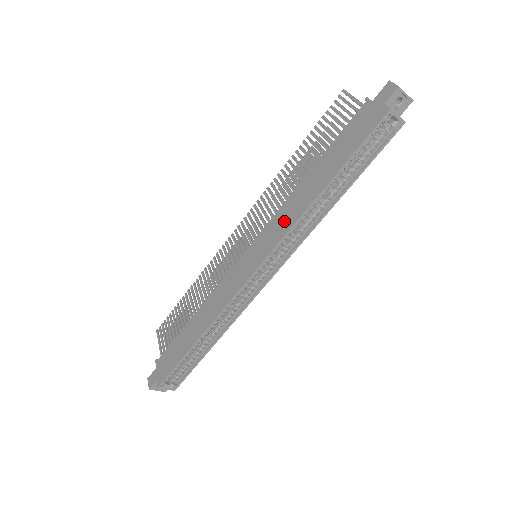
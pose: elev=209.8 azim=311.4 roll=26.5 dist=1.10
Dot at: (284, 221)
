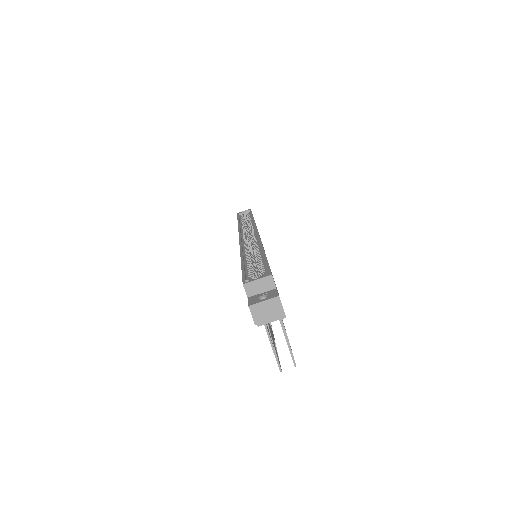
Dot at: occluded
